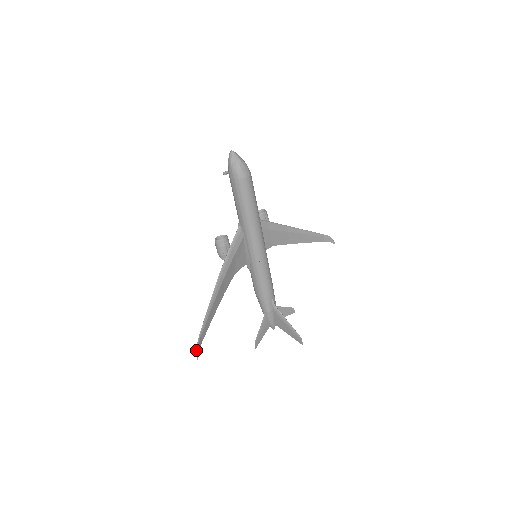
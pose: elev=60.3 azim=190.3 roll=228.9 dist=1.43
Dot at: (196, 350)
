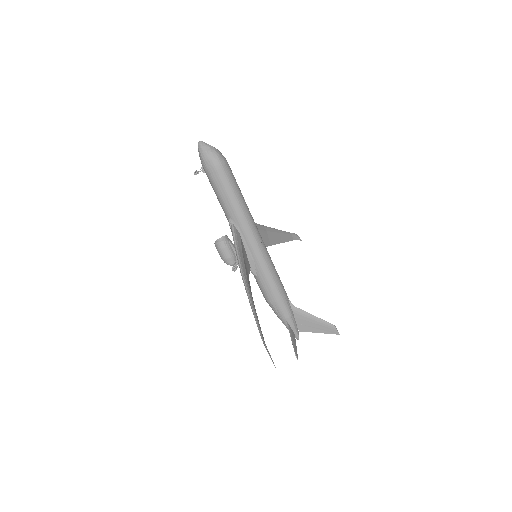
Dot at: occluded
